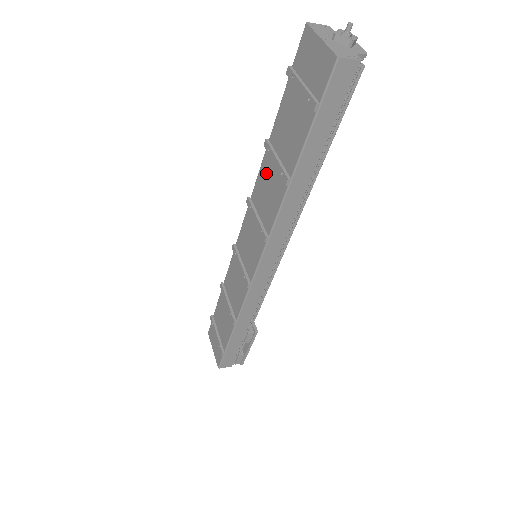
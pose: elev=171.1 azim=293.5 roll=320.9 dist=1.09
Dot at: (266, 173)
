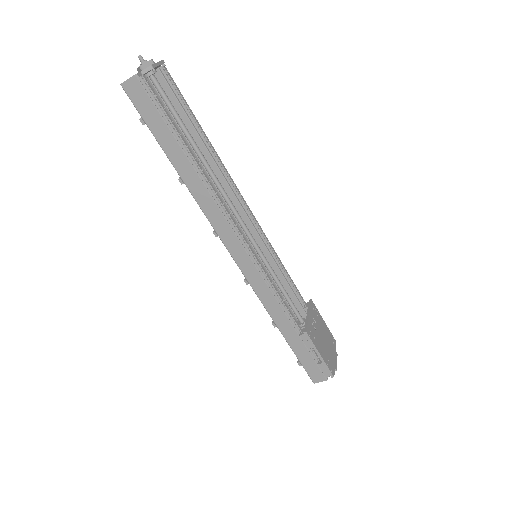
Dot at: occluded
